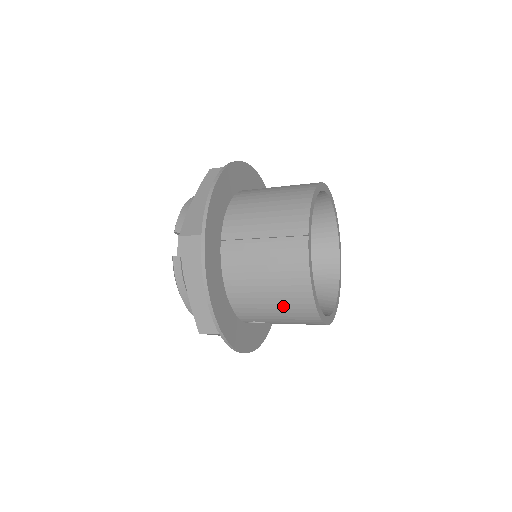
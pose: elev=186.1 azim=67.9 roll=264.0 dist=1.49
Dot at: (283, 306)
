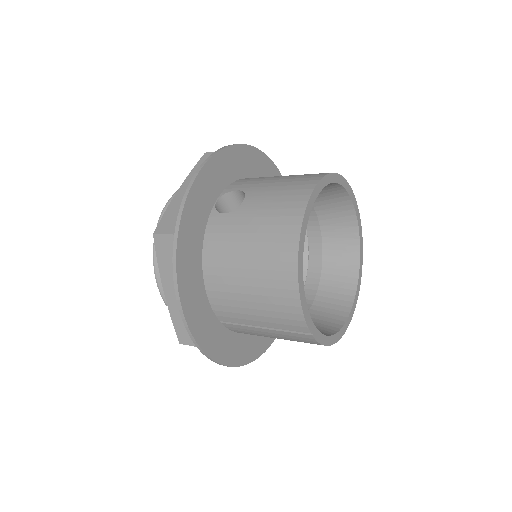
Dot at: occluded
